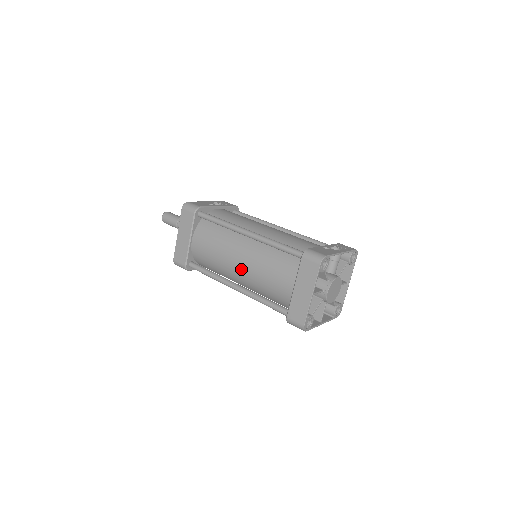
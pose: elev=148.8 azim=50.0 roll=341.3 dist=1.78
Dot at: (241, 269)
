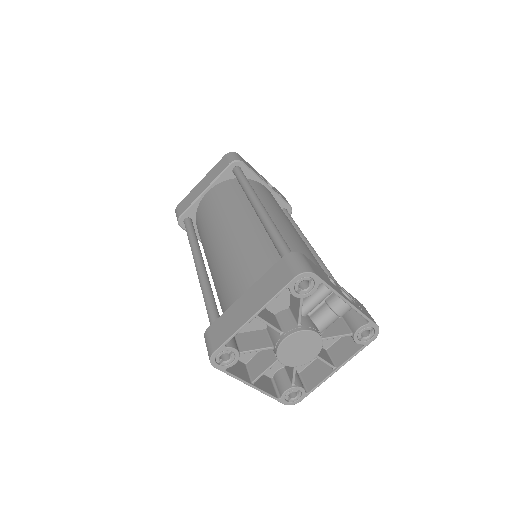
Dot at: (218, 244)
